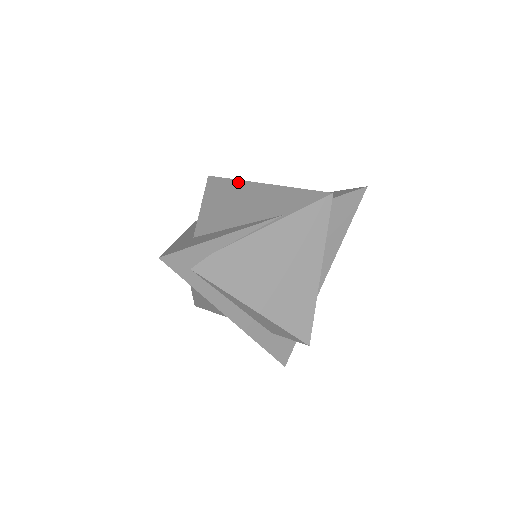
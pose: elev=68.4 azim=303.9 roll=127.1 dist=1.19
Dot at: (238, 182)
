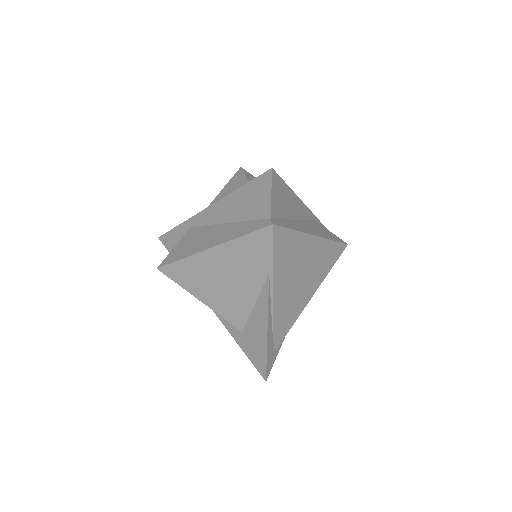
Dot at: (188, 261)
